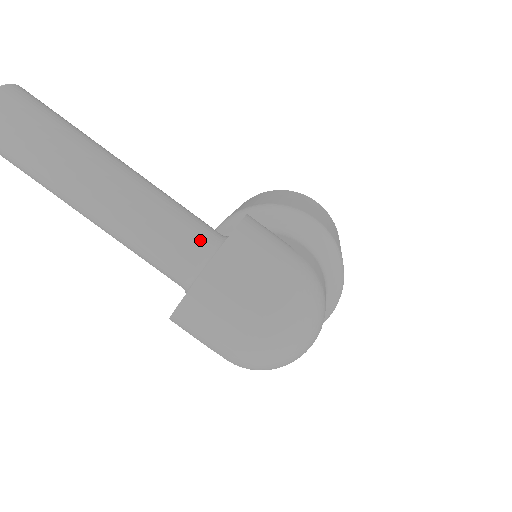
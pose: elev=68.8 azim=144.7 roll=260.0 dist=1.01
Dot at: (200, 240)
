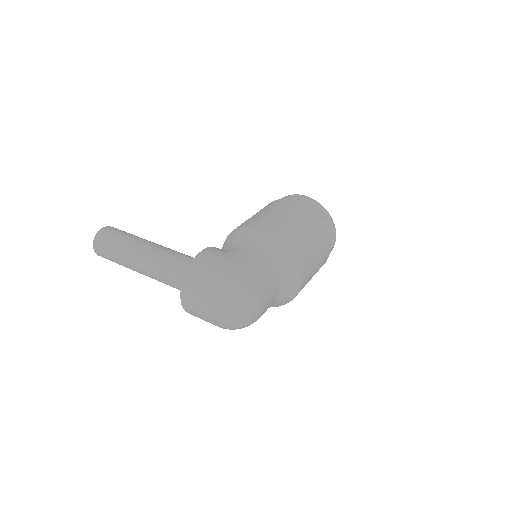
Dot at: occluded
